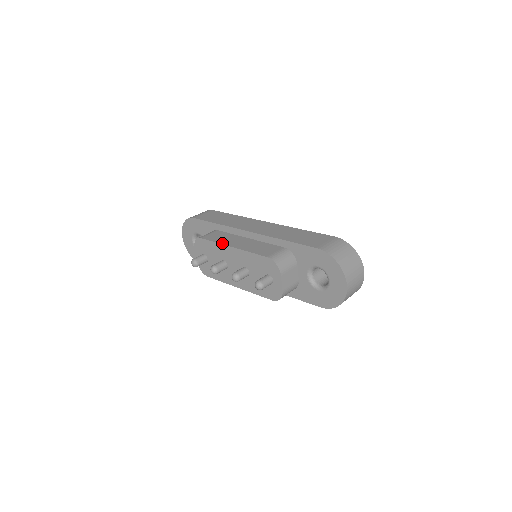
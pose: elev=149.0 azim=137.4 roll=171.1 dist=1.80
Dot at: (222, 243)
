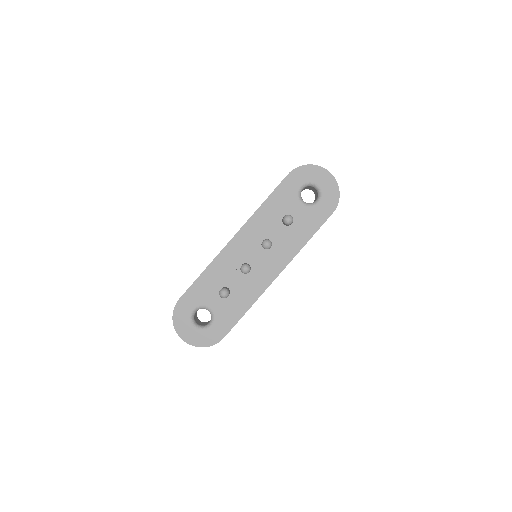
Dot at: (228, 252)
